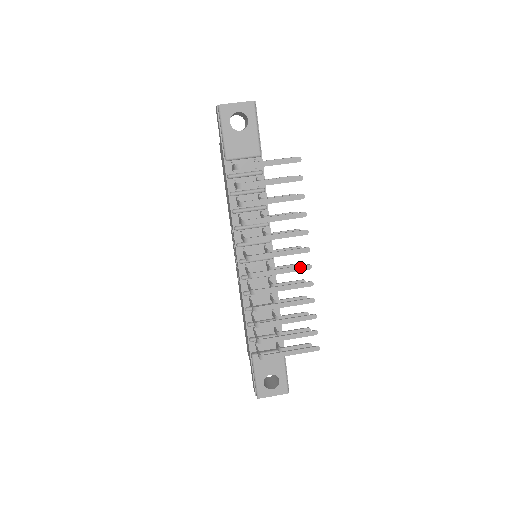
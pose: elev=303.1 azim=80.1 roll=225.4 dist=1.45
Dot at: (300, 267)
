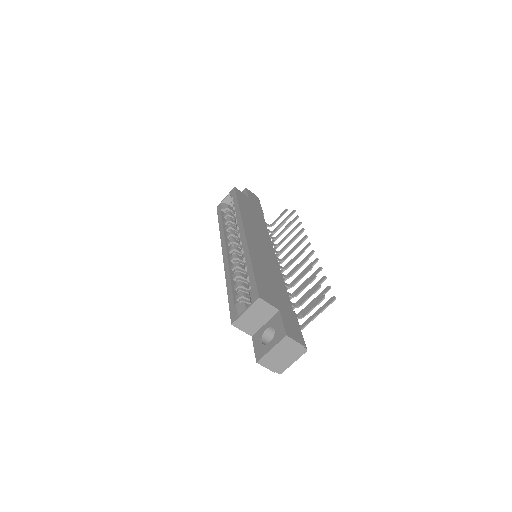
Dot at: occluded
